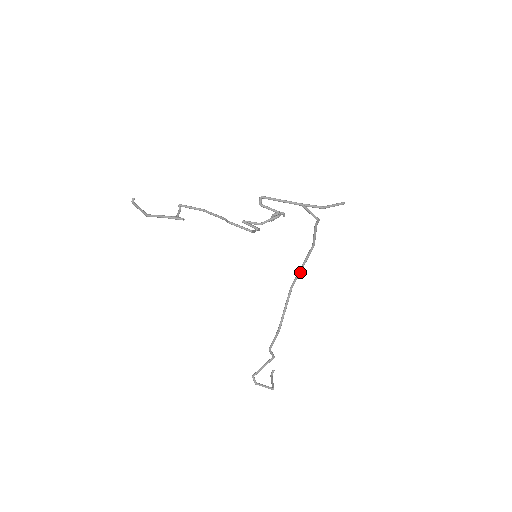
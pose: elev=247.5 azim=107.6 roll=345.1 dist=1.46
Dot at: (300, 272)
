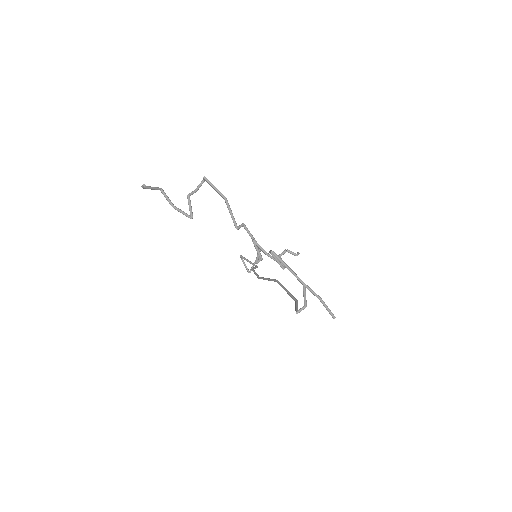
Dot at: (284, 289)
